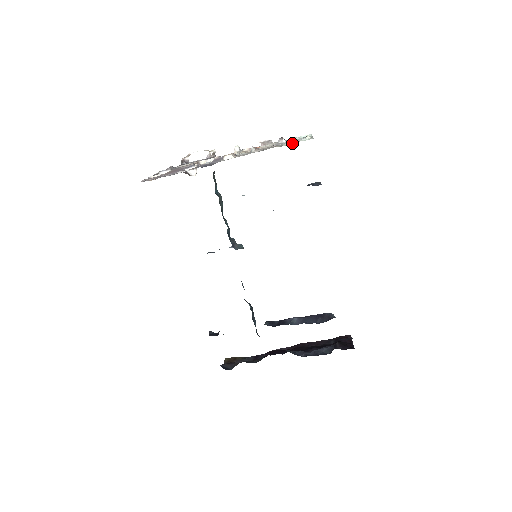
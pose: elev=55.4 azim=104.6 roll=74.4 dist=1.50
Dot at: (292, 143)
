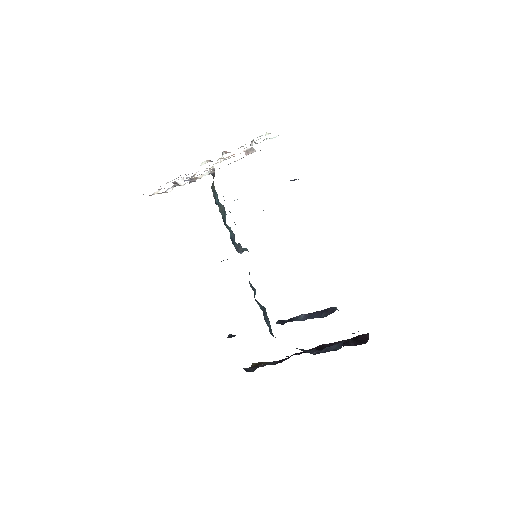
Dot at: occluded
